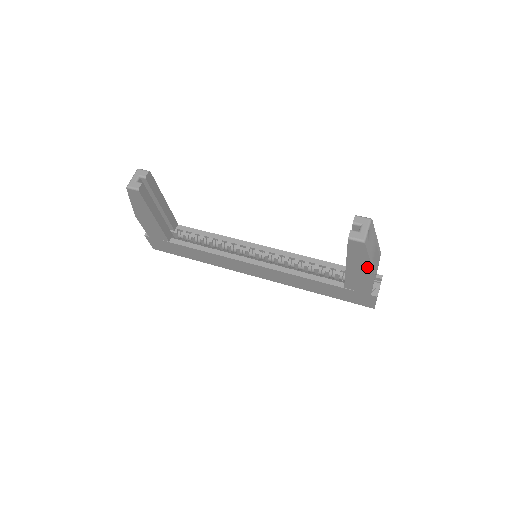
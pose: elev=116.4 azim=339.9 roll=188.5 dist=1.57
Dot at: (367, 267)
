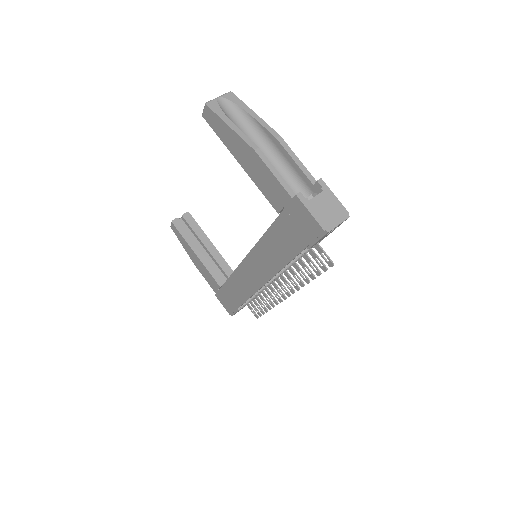
Dot at: (240, 142)
